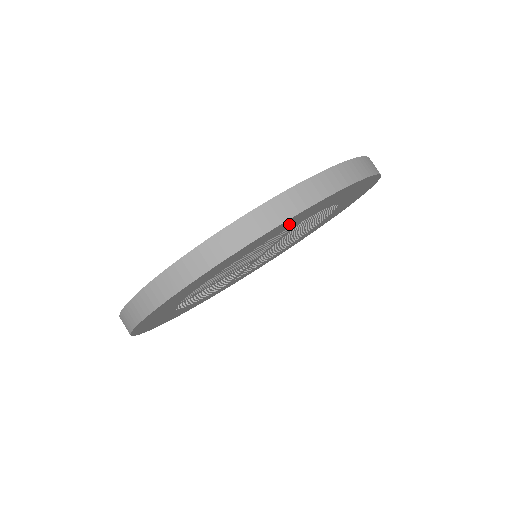
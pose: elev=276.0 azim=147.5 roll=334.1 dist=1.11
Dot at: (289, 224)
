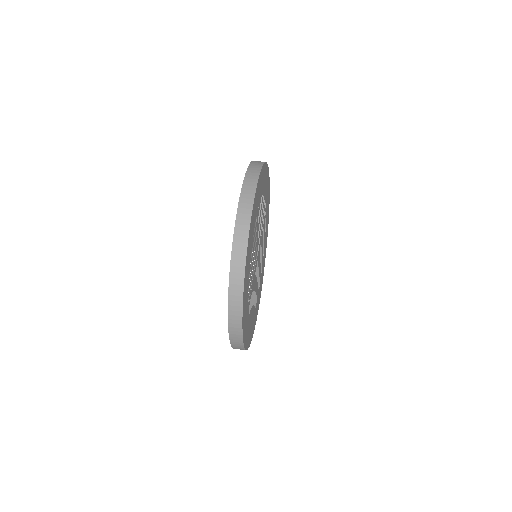
Dot at: (267, 195)
